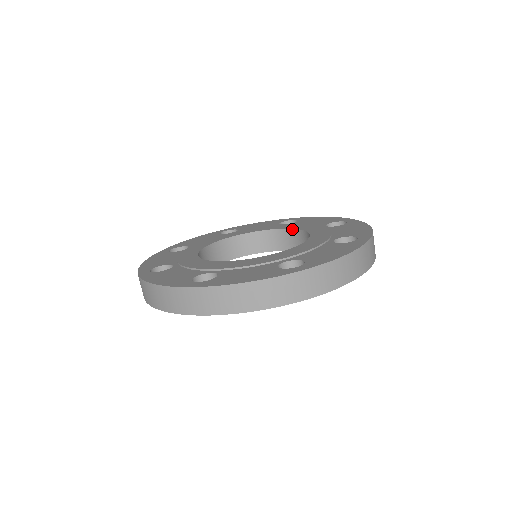
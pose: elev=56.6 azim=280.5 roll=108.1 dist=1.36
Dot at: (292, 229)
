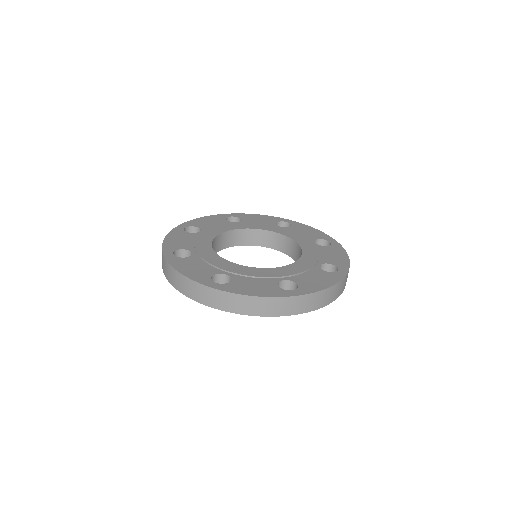
Dot at: (287, 237)
